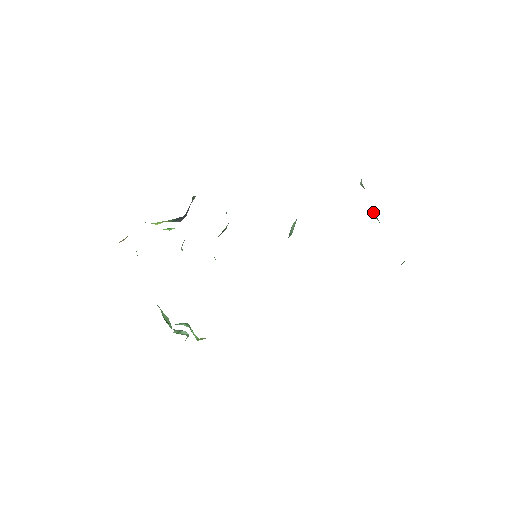
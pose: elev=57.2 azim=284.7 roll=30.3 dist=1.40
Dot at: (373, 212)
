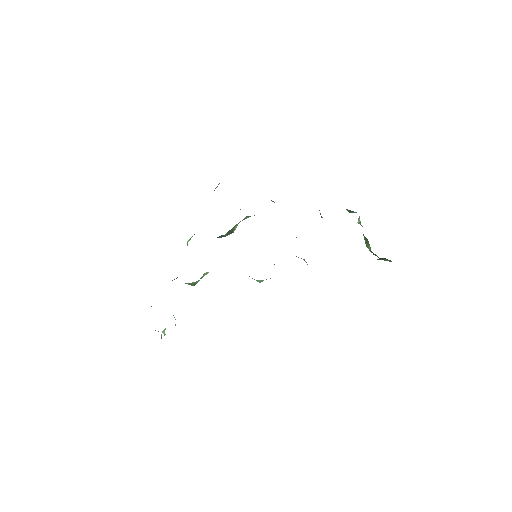
Dot at: (366, 243)
